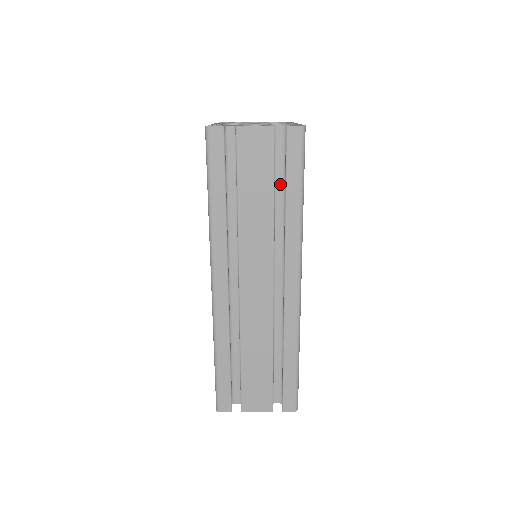
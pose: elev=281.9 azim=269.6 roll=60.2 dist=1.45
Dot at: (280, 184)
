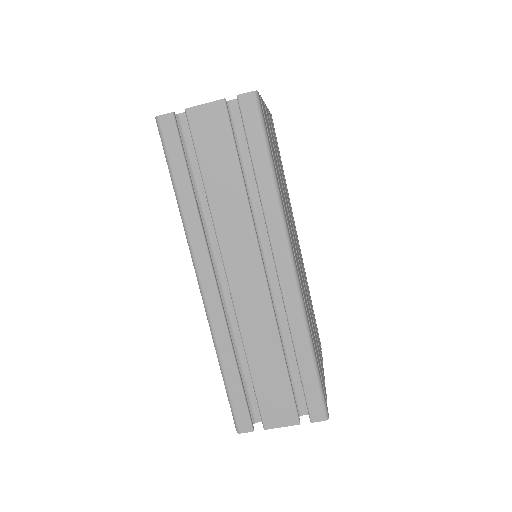
Dot at: (248, 162)
